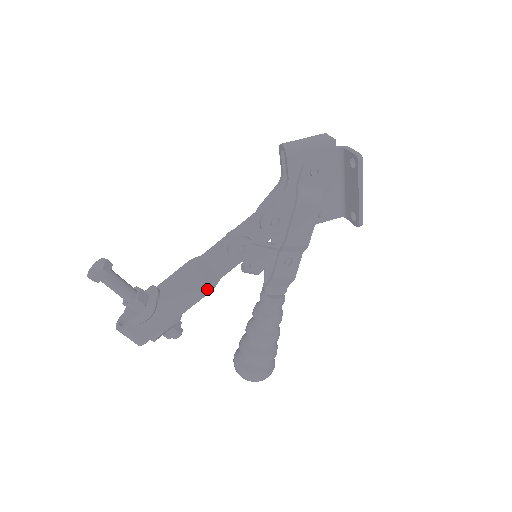
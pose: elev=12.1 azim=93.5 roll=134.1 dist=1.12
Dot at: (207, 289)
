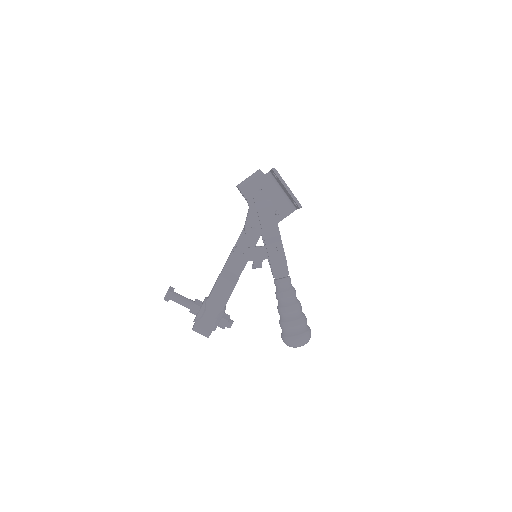
Dot at: (232, 285)
